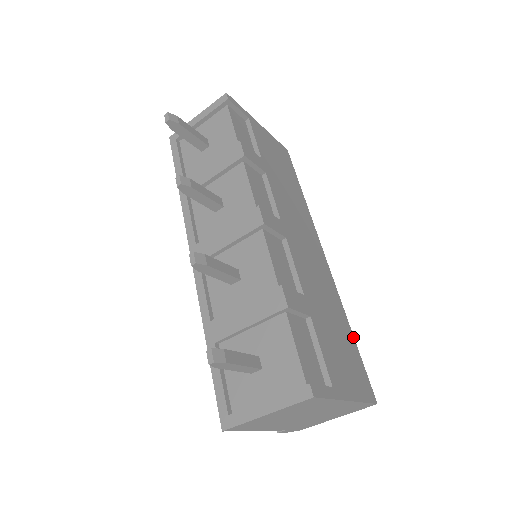
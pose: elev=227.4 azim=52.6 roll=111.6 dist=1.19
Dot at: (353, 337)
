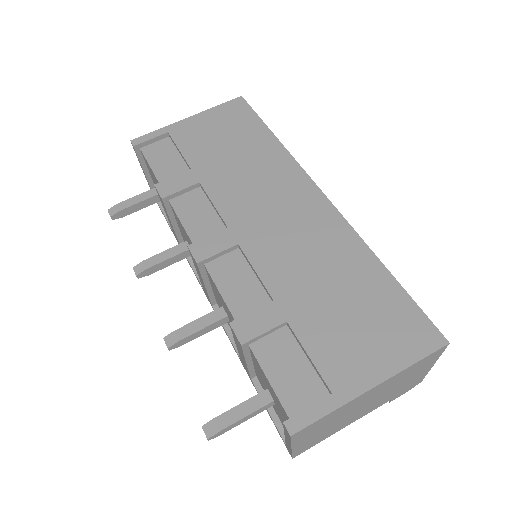
Dot at: (388, 274)
